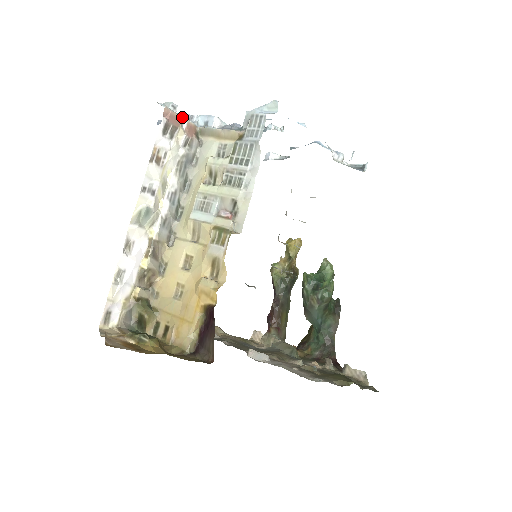
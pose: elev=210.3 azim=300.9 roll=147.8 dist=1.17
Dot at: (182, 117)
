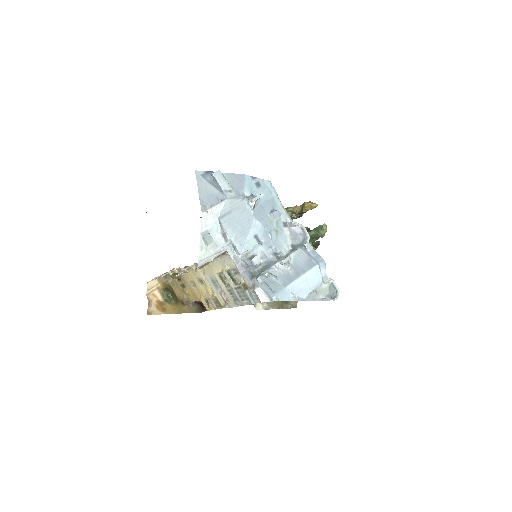
Dot at: (212, 258)
